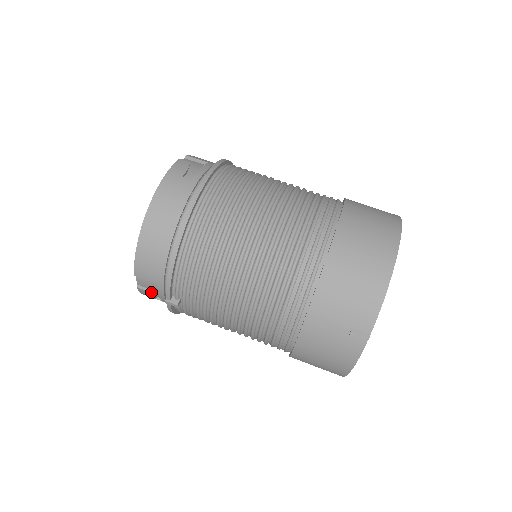
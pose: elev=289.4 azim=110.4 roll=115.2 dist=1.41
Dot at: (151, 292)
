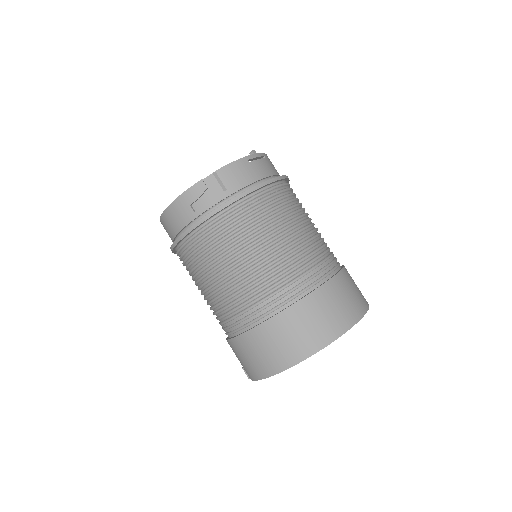
Dot at: occluded
